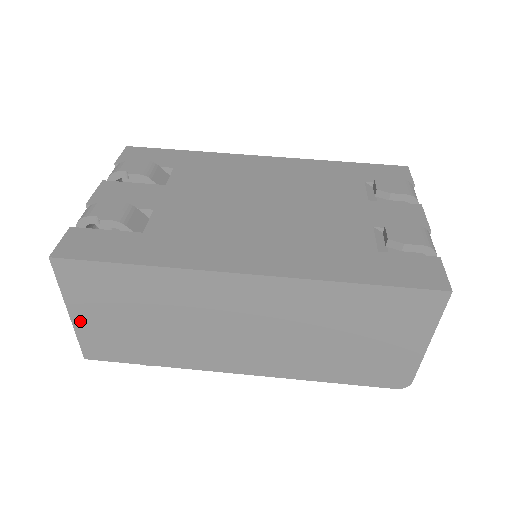
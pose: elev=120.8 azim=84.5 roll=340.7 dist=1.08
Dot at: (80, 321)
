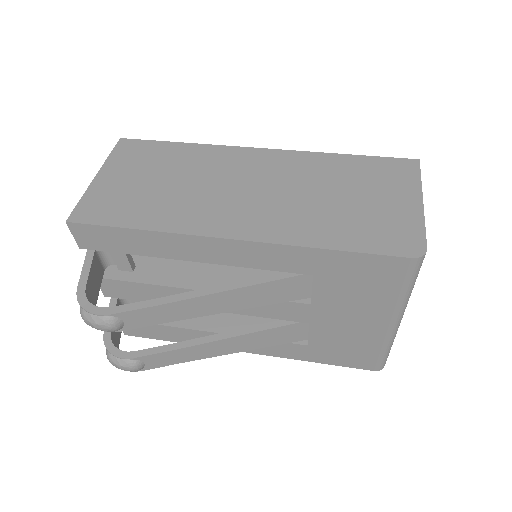
Dot at: (100, 183)
